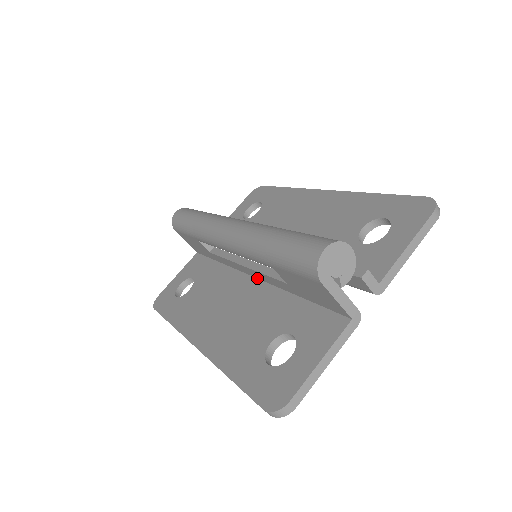
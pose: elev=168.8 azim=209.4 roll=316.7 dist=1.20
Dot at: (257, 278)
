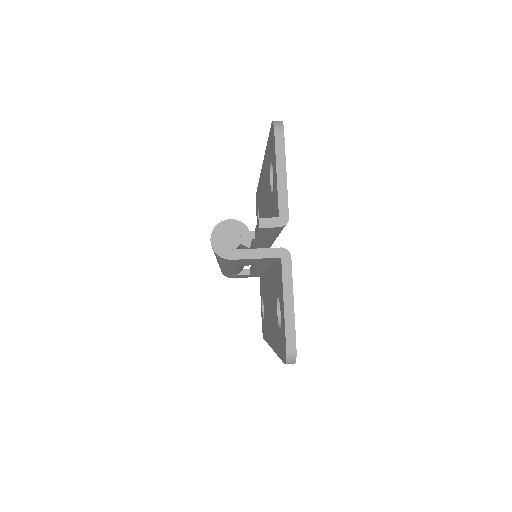
Dot at: (267, 269)
